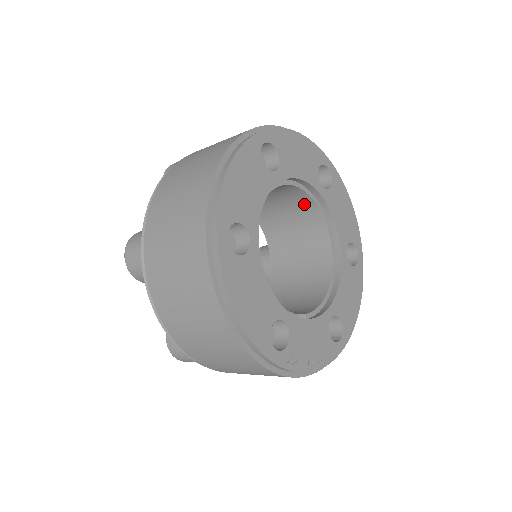
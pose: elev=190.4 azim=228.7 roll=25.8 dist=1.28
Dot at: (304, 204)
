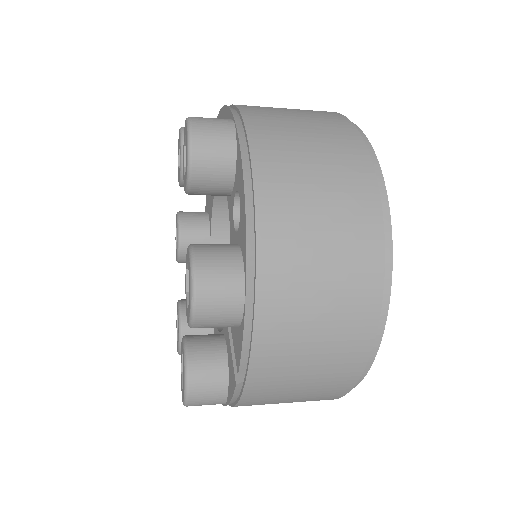
Dot at: occluded
